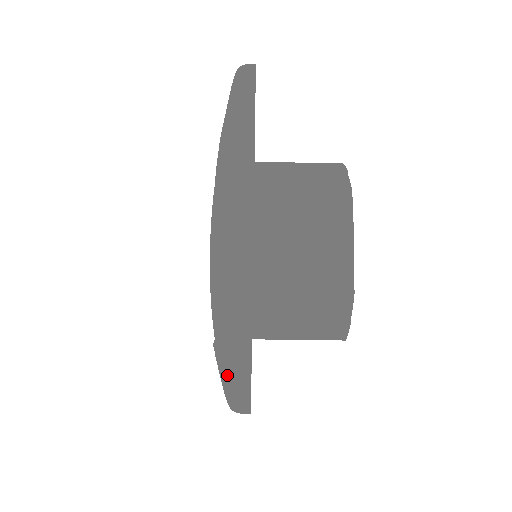
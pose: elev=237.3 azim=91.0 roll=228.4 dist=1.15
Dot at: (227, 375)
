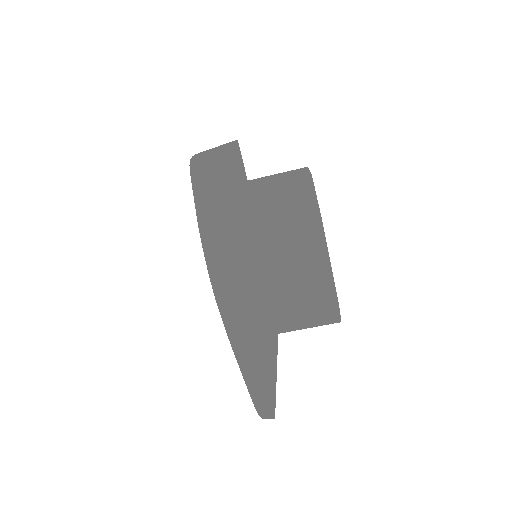
Dot at: (252, 398)
